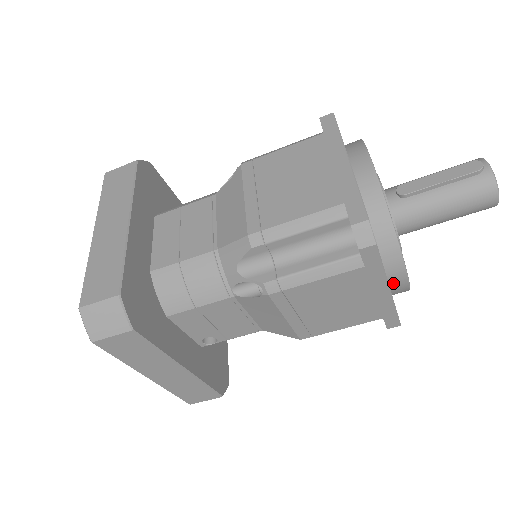
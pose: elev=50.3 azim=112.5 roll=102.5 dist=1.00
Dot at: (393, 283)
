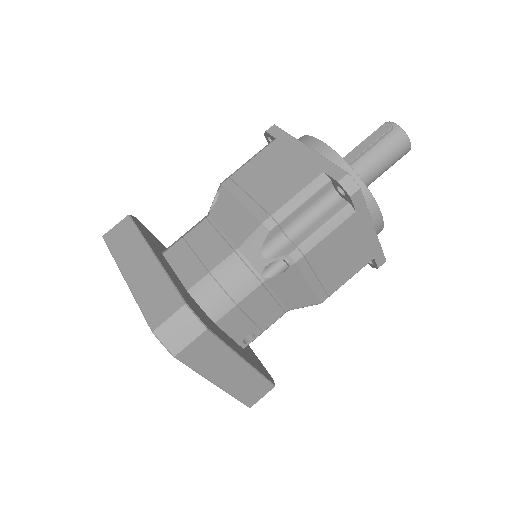
Dot at: (373, 224)
